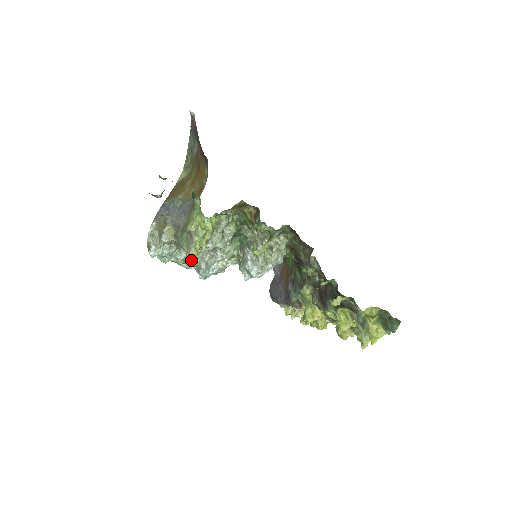
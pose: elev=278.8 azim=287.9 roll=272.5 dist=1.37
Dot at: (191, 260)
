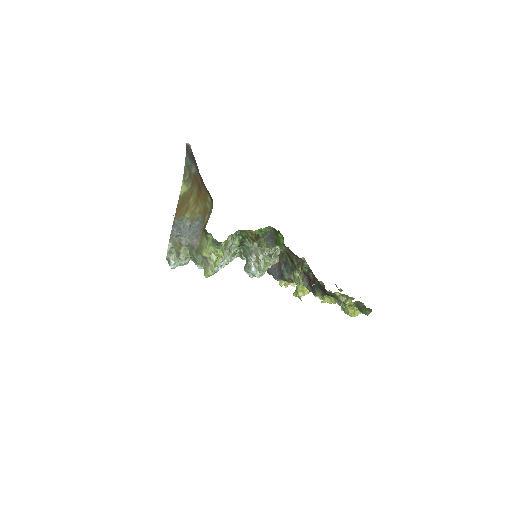
Dot at: occluded
